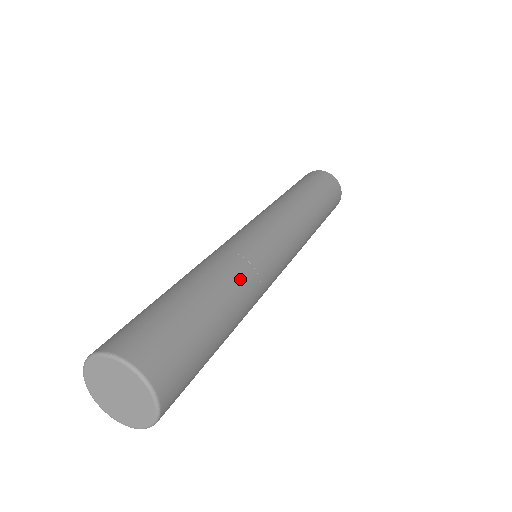
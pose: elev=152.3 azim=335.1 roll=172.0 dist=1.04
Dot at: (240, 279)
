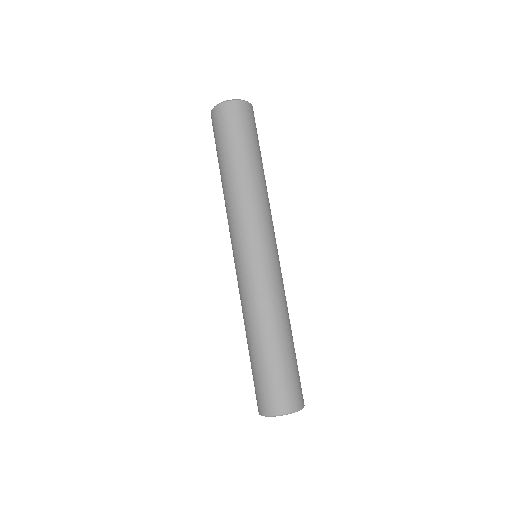
Dot at: occluded
